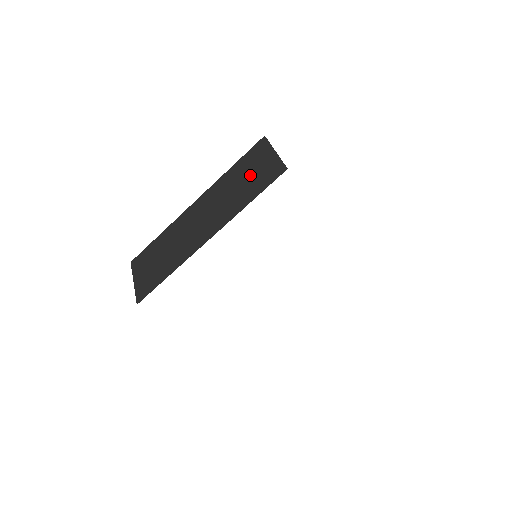
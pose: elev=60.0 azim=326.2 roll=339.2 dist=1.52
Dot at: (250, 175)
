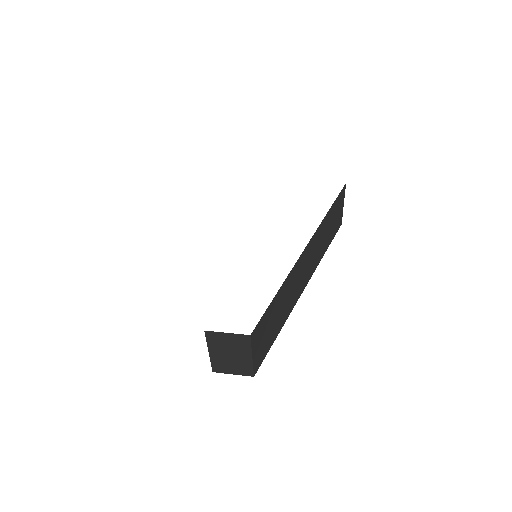
Dot at: occluded
